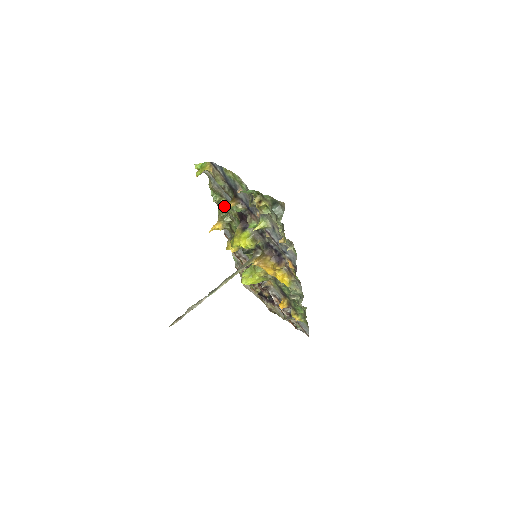
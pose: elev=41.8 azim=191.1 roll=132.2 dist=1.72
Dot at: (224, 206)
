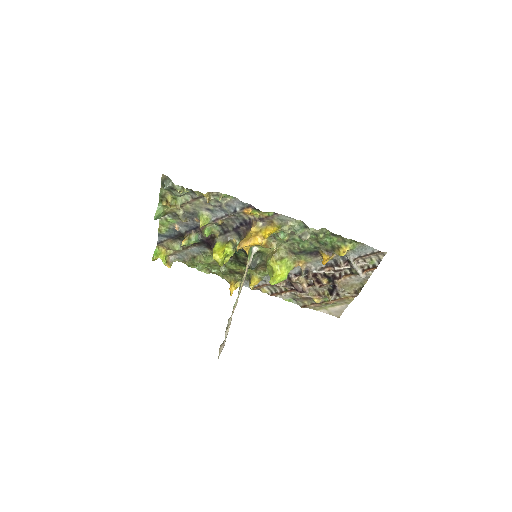
Dot at: (203, 260)
